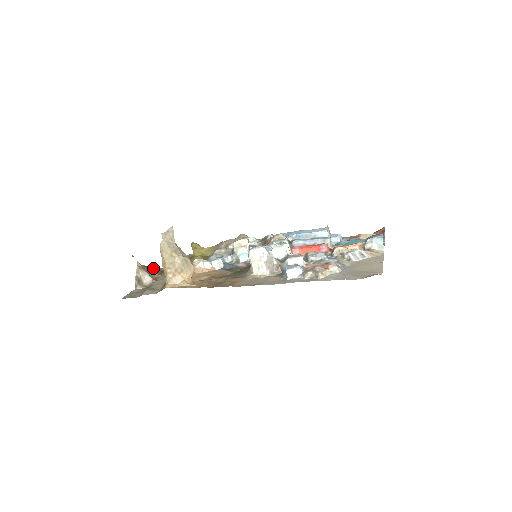
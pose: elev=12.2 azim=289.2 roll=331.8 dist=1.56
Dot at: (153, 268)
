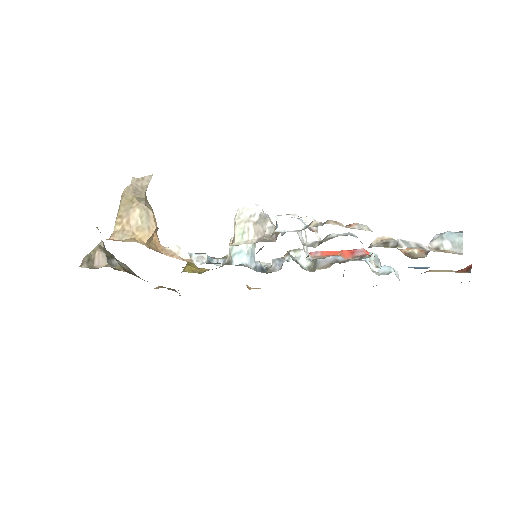
Dot at: (120, 262)
